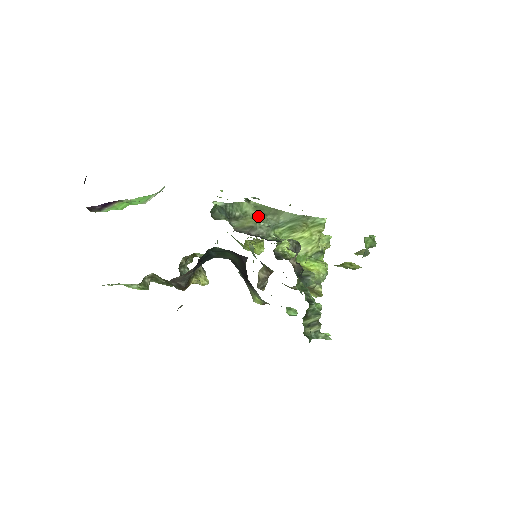
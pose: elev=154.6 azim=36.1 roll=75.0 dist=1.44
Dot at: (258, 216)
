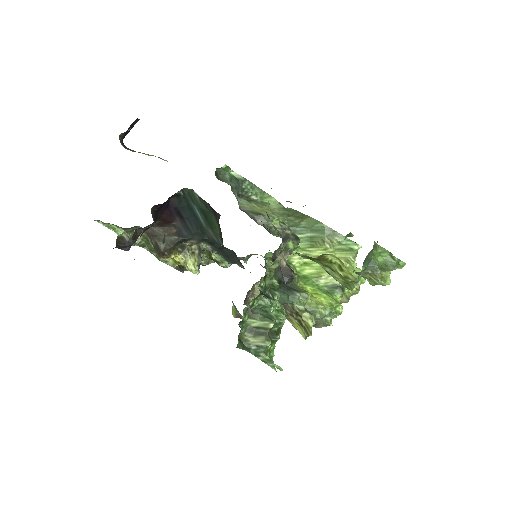
Dot at: (278, 212)
